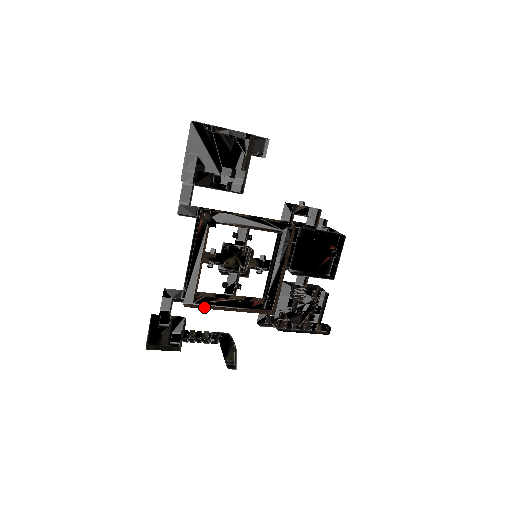
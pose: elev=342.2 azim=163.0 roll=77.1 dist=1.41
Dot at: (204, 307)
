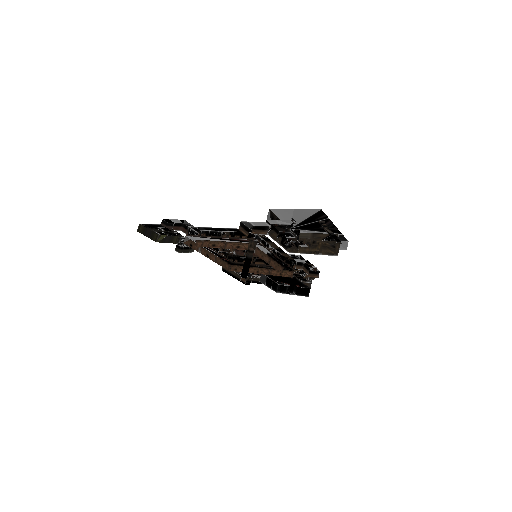
Dot at: (195, 247)
